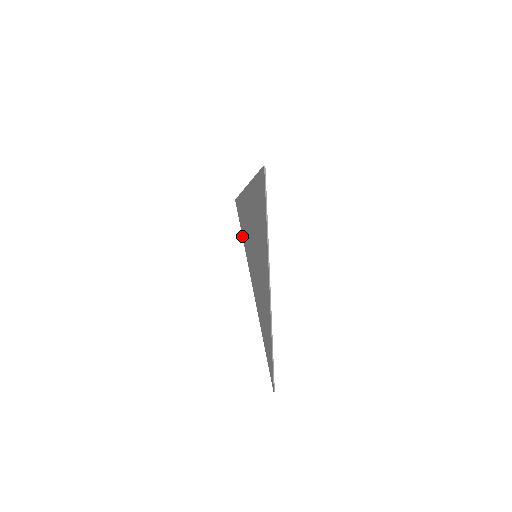
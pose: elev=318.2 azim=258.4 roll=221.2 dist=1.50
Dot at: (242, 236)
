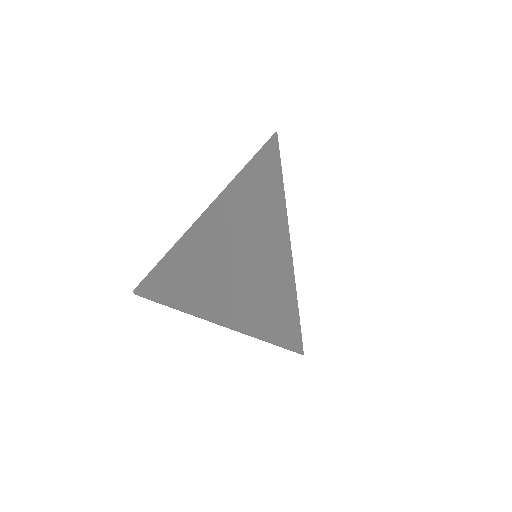
Dot at: (280, 346)
